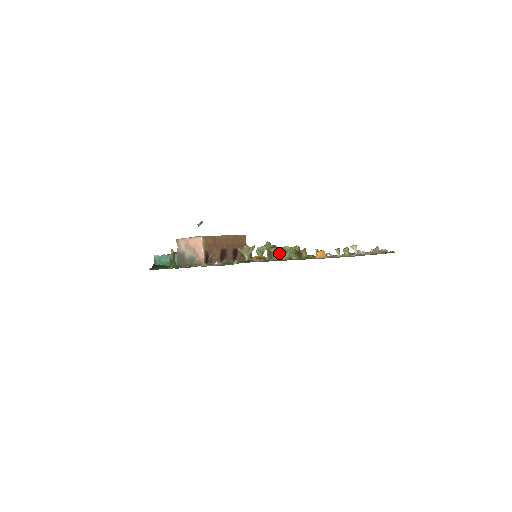
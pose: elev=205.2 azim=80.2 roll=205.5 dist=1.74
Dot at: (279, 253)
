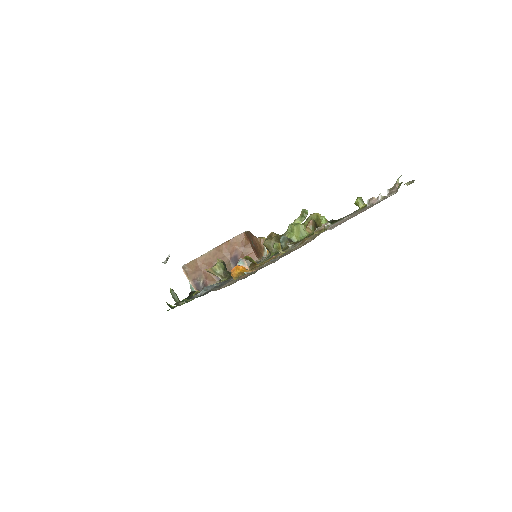
Dot at: occluded
